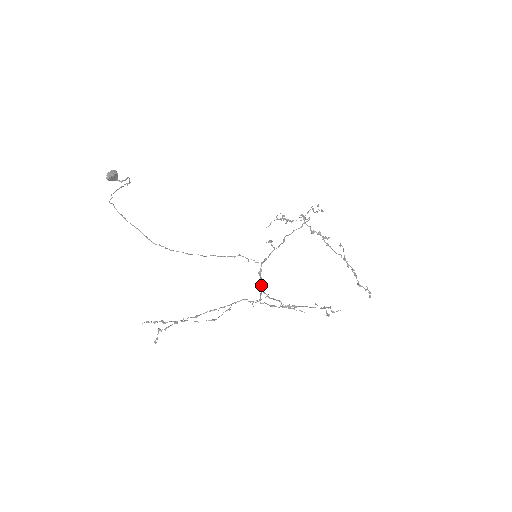
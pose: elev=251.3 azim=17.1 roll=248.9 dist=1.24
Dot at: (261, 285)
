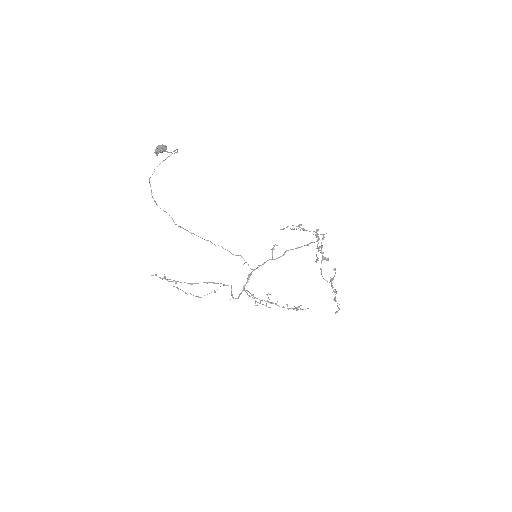
Dot at: occluded
